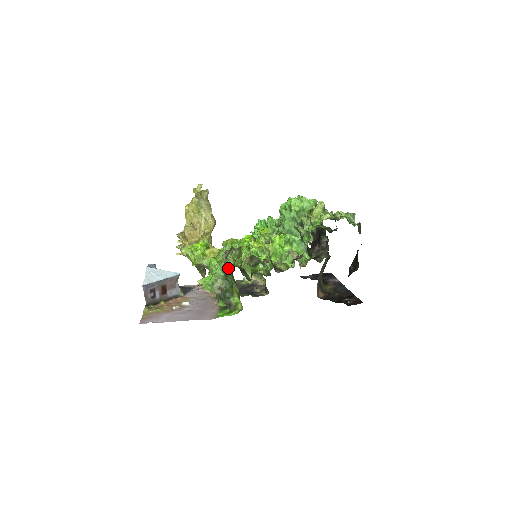
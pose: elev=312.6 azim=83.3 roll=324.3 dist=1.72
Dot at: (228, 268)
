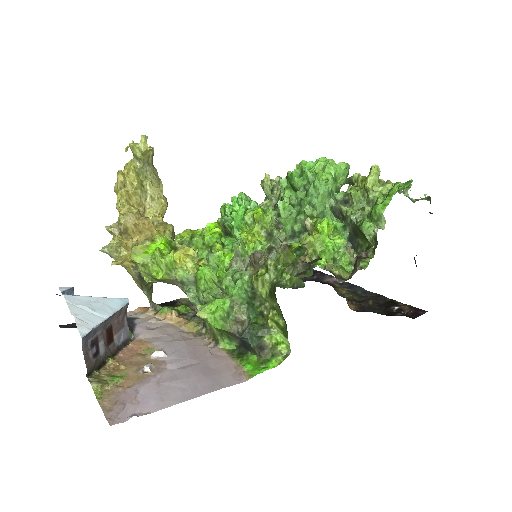
Dot at: (262, 284)
